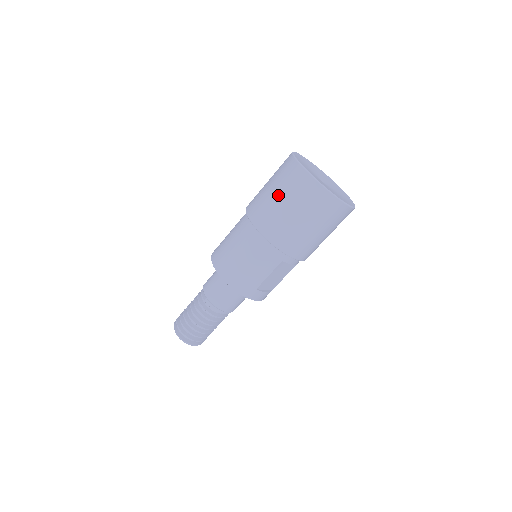
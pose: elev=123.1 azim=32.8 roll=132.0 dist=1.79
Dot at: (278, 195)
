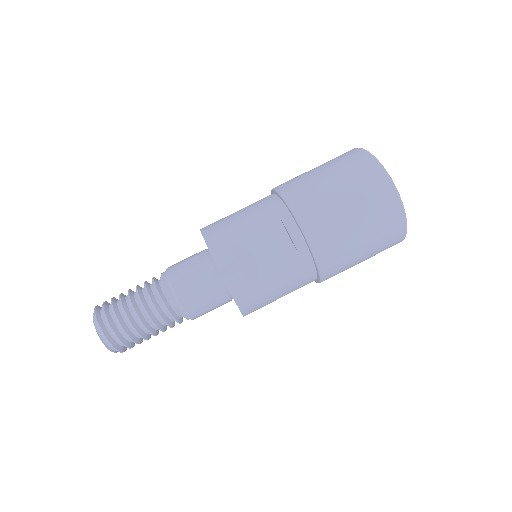
Dot at: occluded
